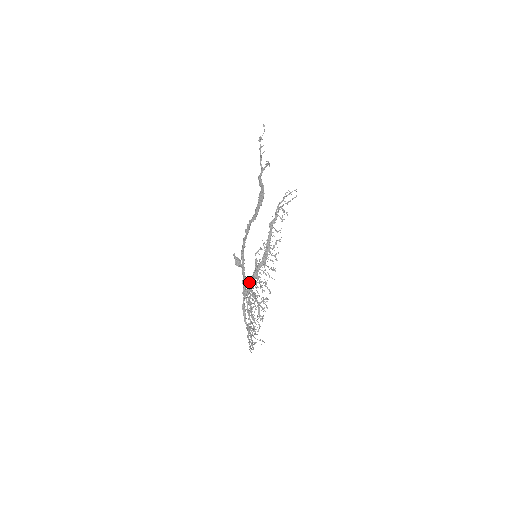
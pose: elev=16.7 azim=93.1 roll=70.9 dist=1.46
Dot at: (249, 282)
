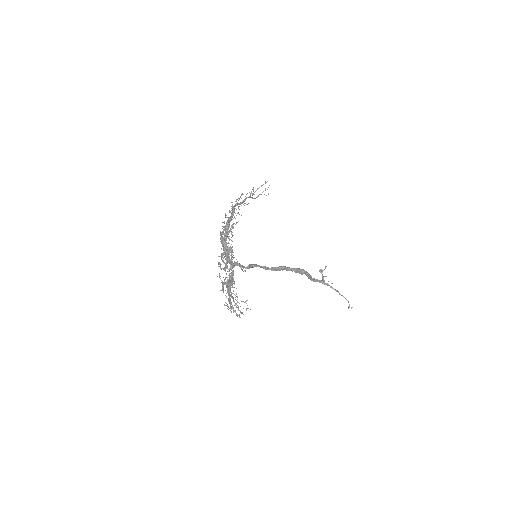
Dot at: (223, 237)
